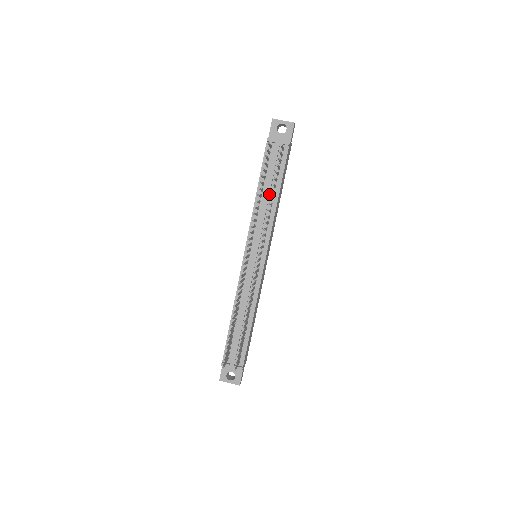
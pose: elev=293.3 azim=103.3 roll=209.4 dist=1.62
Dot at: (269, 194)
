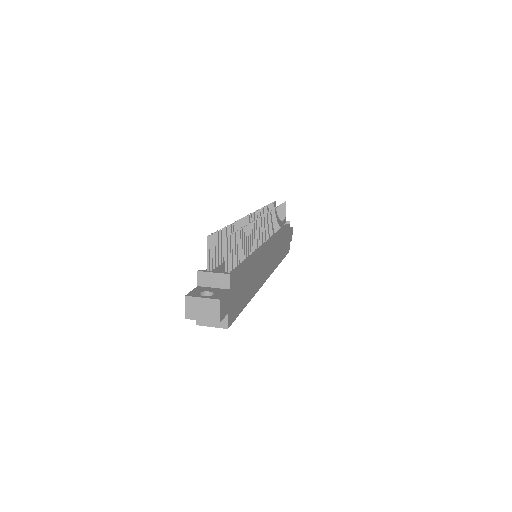
Dot at: occluded
